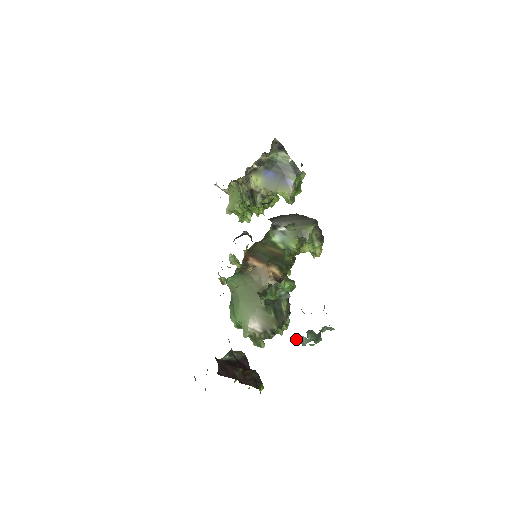
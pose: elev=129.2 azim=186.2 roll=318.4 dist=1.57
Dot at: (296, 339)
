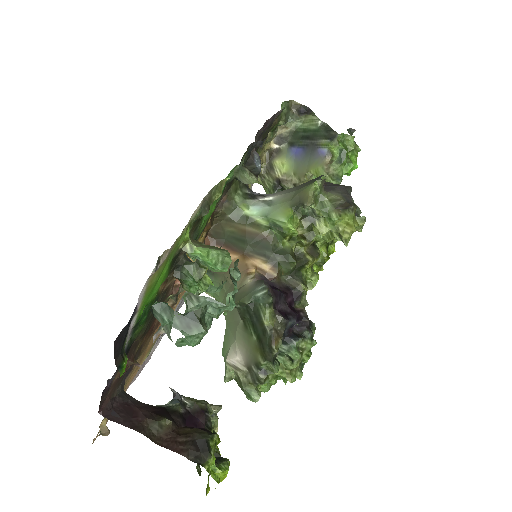
Dot at: (164, 332)
